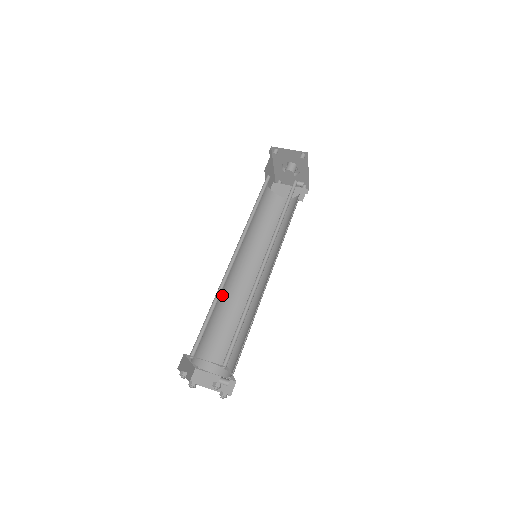
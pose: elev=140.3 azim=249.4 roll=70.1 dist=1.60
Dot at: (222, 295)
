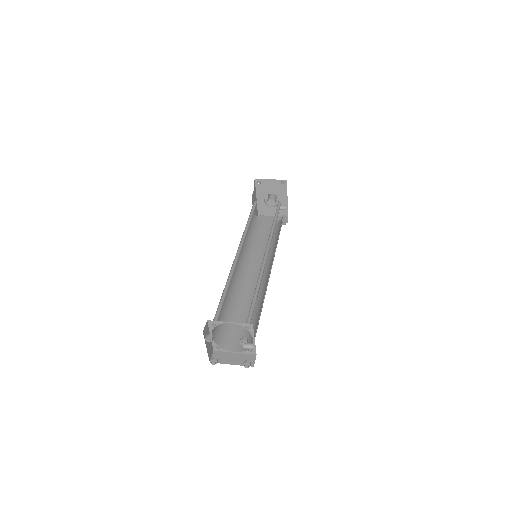
Dot at: (230, 288)
